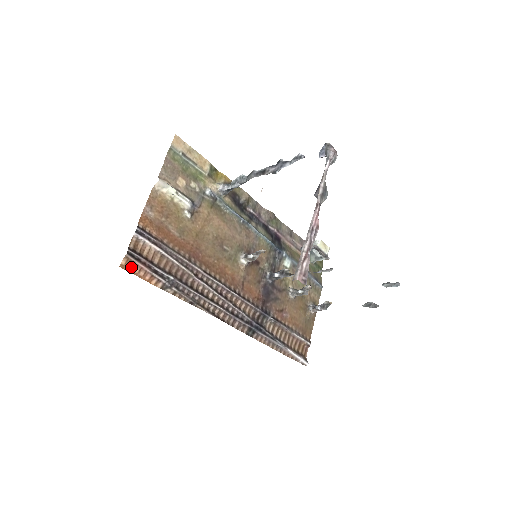
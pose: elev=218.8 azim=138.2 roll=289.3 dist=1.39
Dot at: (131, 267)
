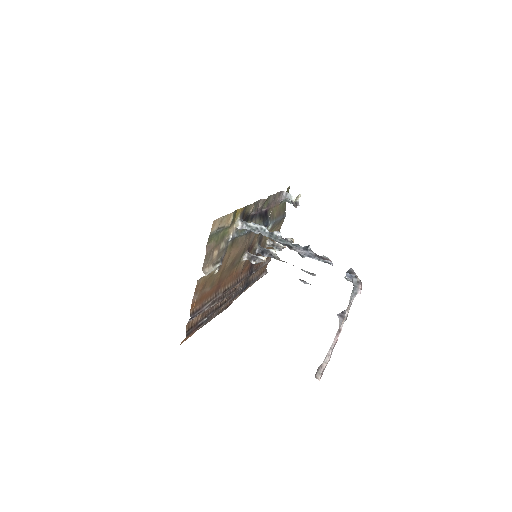
Dot at: (186, 338)
